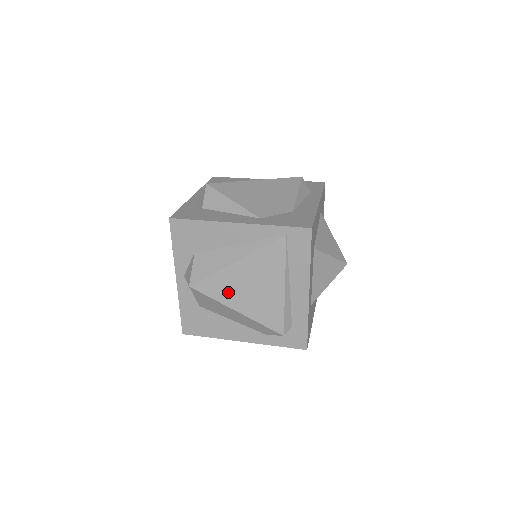
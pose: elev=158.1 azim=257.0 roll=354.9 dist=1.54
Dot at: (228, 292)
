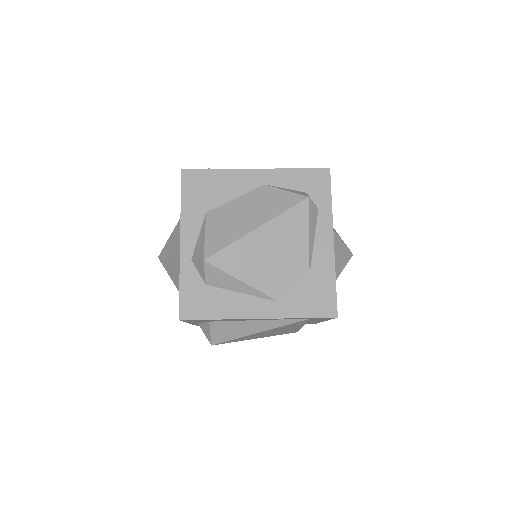
Dot at: (249, 338)
